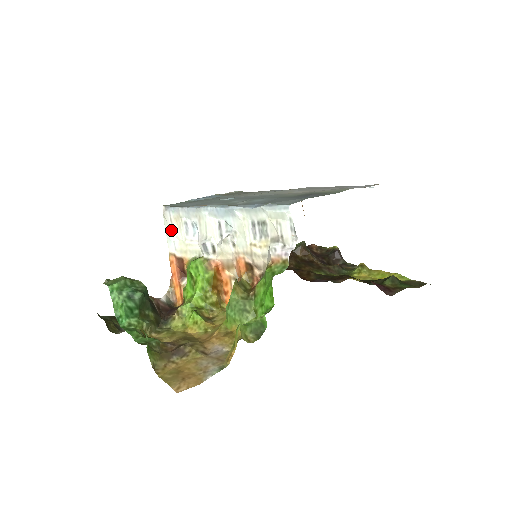
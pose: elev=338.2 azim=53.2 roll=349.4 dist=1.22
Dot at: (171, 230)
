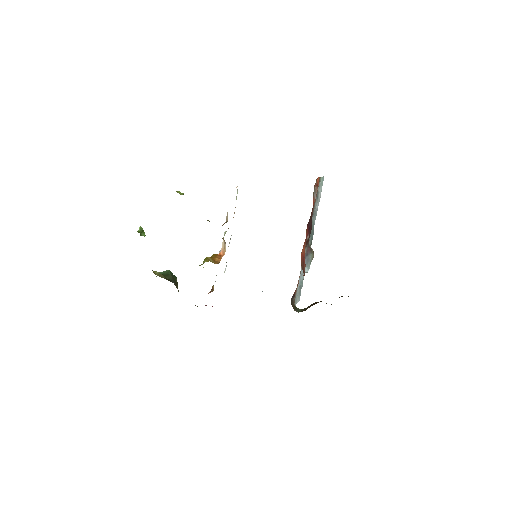
Dot at: occluded
